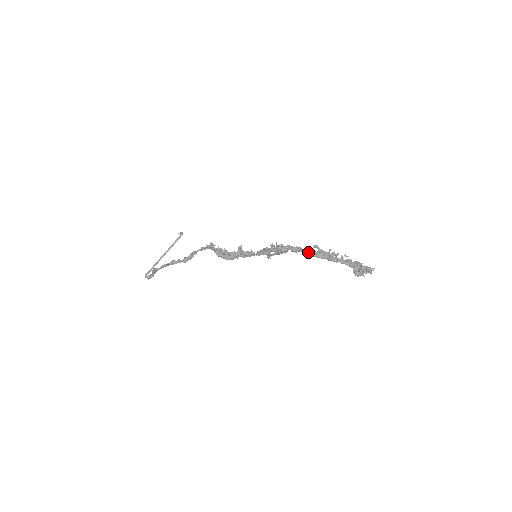
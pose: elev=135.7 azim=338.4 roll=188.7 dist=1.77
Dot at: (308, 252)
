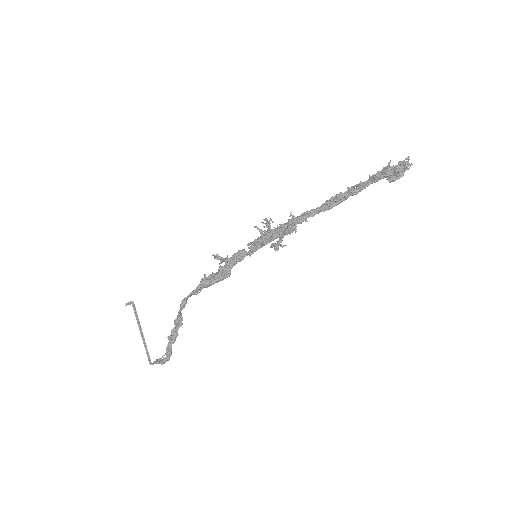
Dot at: (323, 211)
